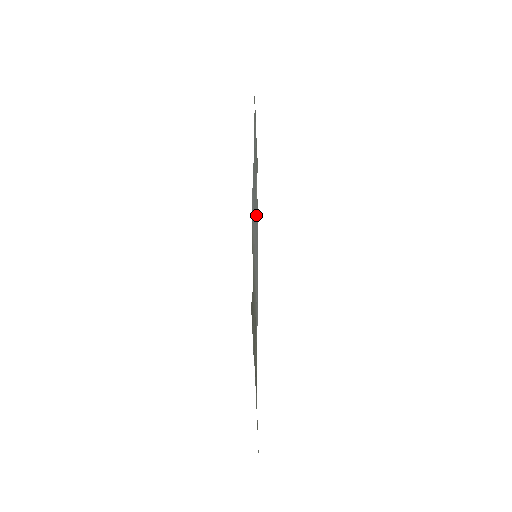
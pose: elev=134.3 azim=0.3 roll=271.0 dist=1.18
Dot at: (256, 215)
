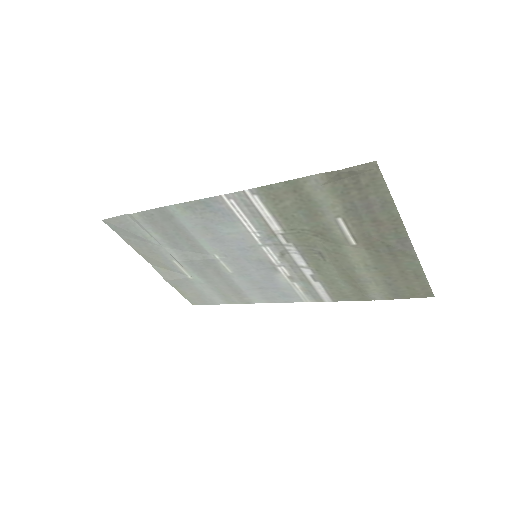
Dot at: (208, 267)
